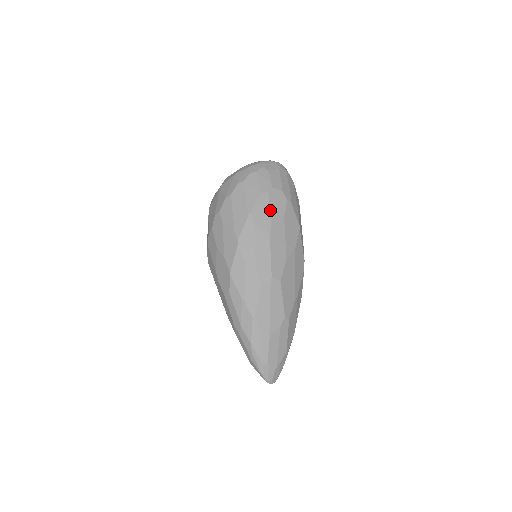
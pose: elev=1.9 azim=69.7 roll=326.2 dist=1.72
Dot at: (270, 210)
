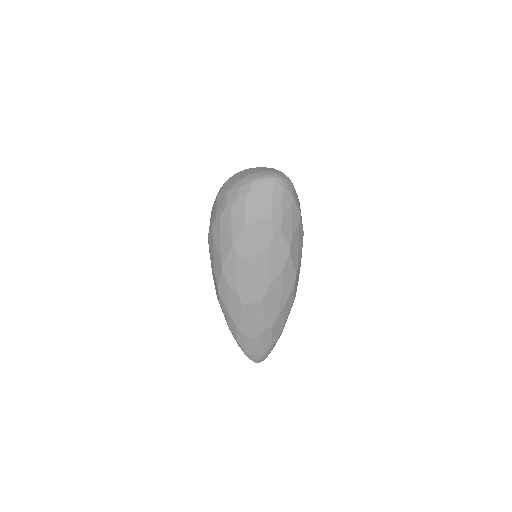
Dot at: (254, 242)
